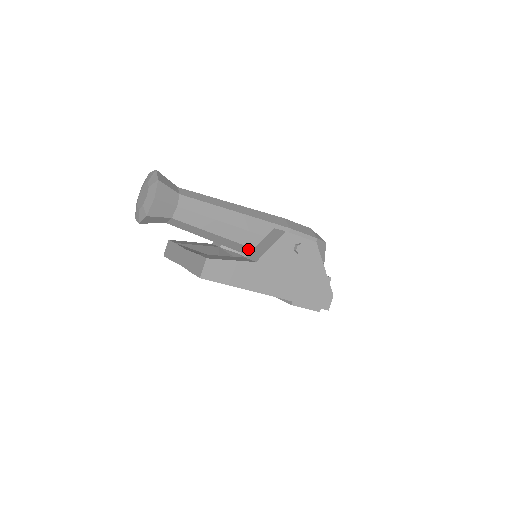
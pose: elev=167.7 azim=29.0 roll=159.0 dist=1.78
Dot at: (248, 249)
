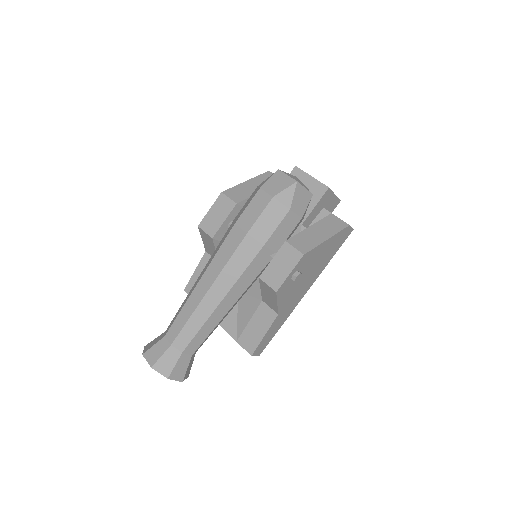
Dot at: occluded
